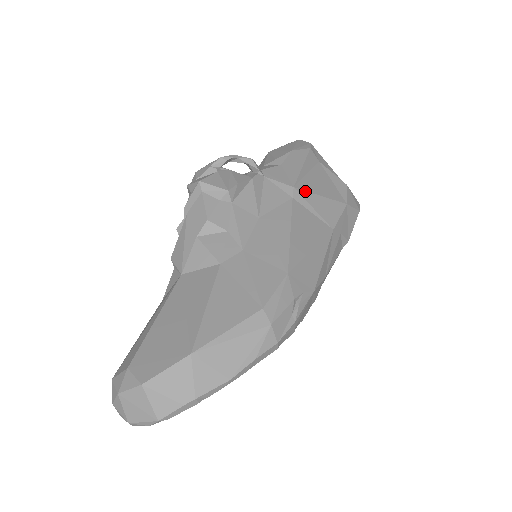
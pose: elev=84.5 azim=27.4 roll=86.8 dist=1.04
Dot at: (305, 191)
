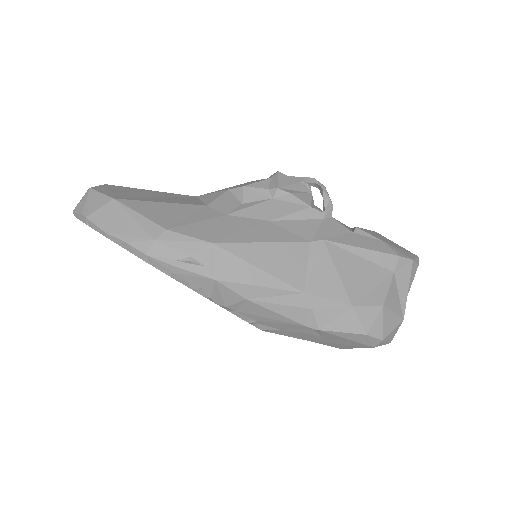
Dot at: (329, 253)
